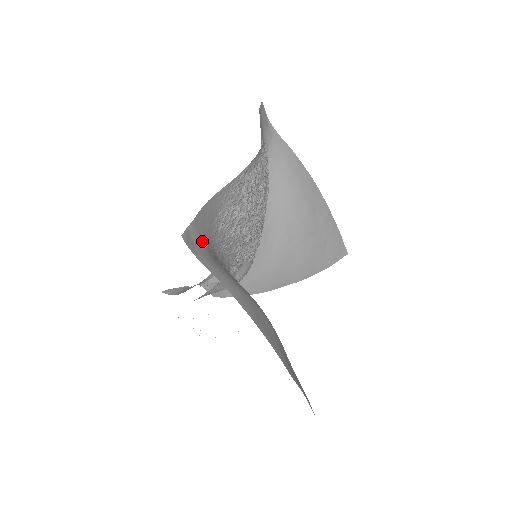
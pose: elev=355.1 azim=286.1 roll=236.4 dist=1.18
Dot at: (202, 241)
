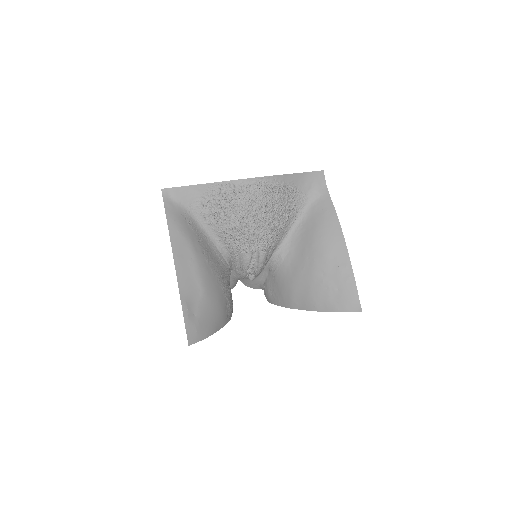
Dot at: (179, 201)
